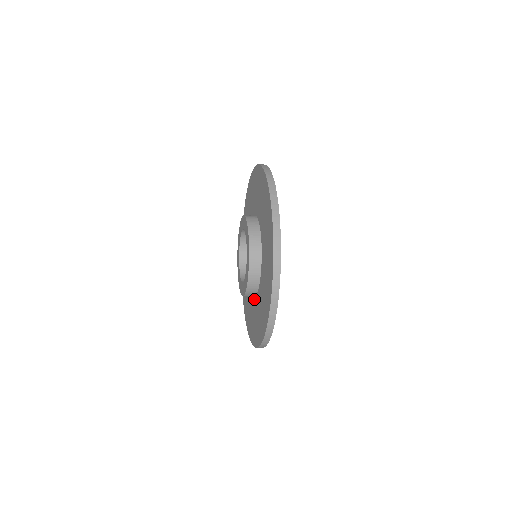
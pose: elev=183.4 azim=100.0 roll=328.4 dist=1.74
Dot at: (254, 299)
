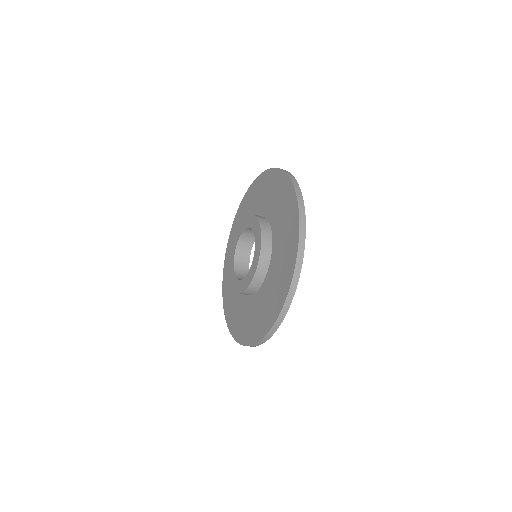
Dot at: (266, 278)
